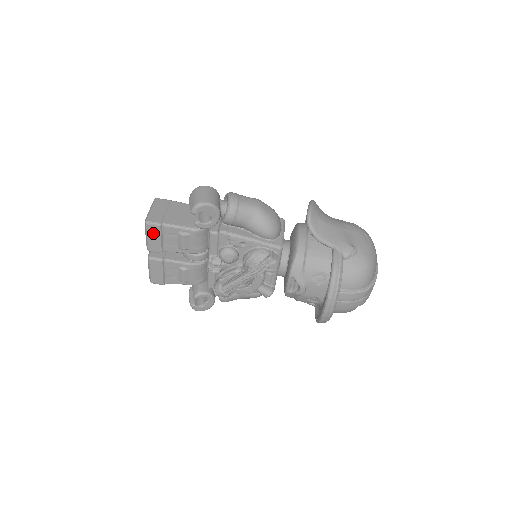
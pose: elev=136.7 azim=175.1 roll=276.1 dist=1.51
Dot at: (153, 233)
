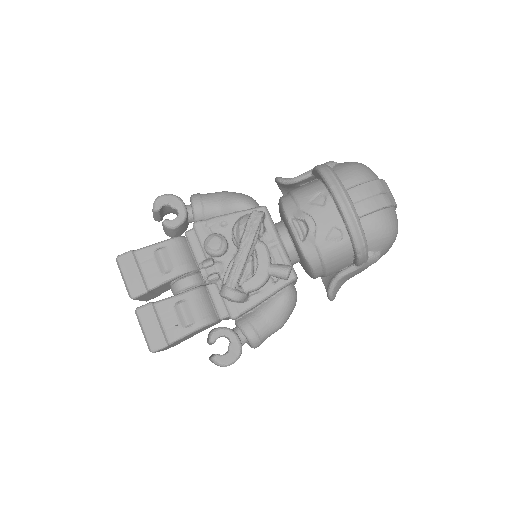
Dot at: (128, 267)
